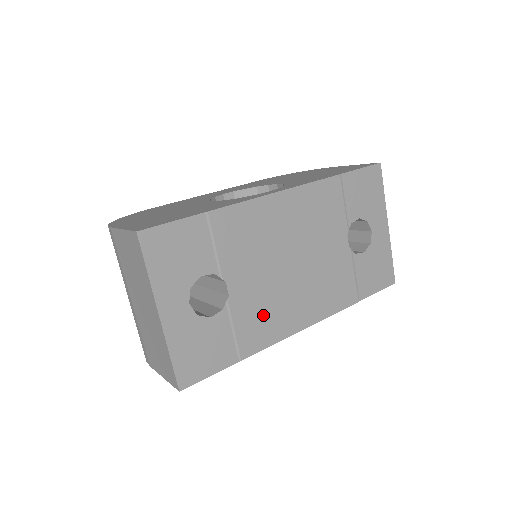
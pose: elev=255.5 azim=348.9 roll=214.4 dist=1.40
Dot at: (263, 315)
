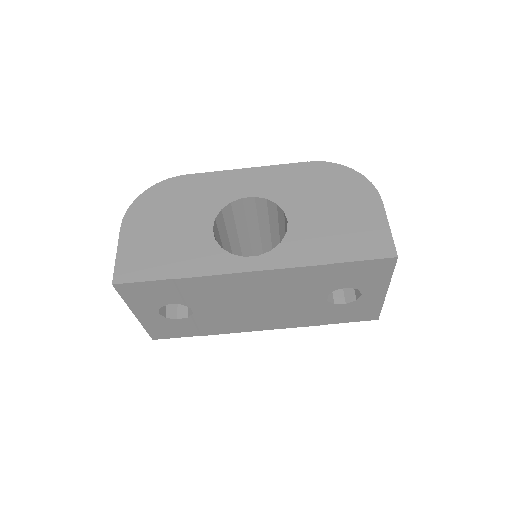
Dot at: (224, 322)
